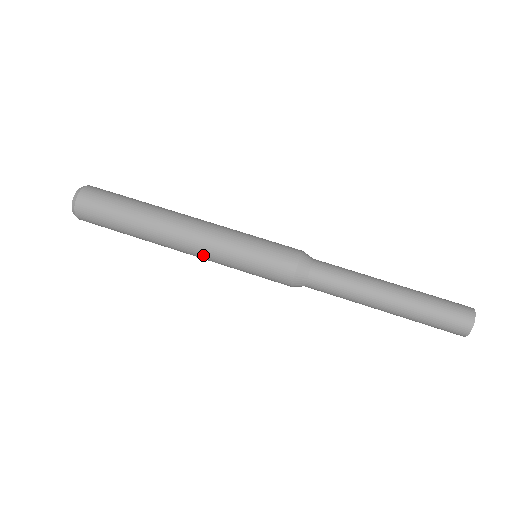
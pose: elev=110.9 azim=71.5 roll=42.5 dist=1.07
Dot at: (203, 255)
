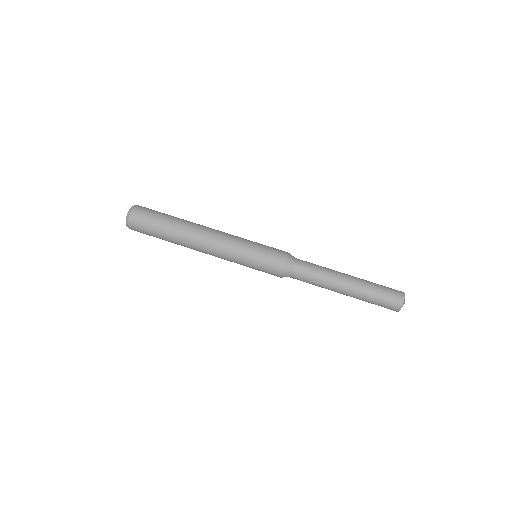
Dot at: (219, 254)
